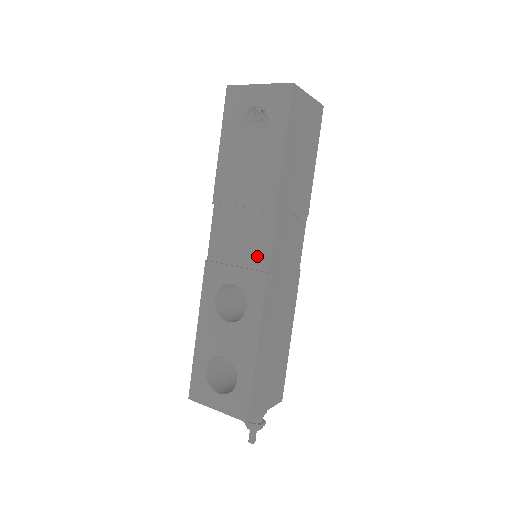
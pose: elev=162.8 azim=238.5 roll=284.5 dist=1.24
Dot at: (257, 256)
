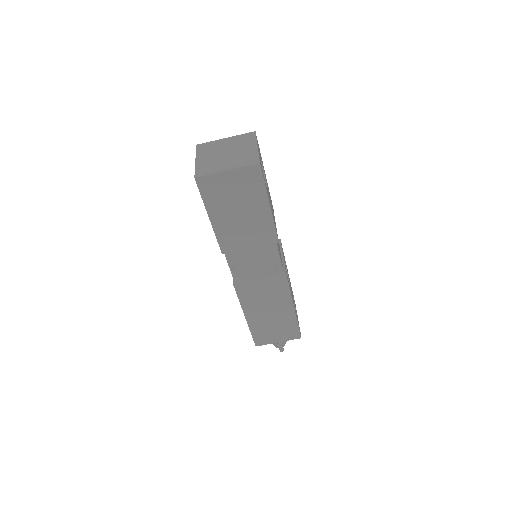
Dot at: occluded
